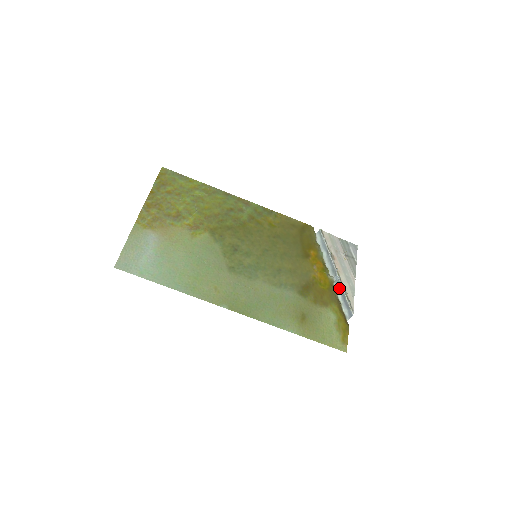
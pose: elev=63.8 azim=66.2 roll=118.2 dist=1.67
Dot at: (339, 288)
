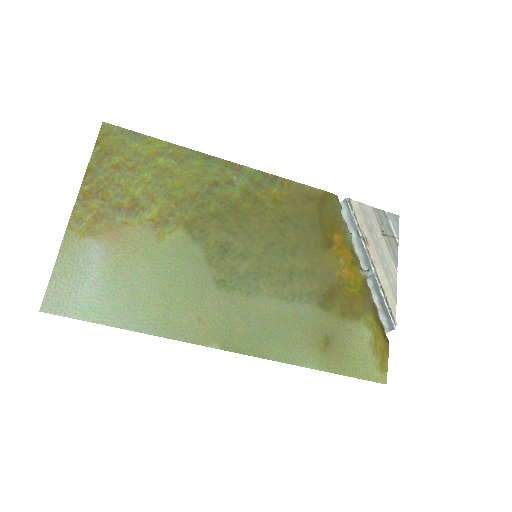
Dot at: (375, 287)
